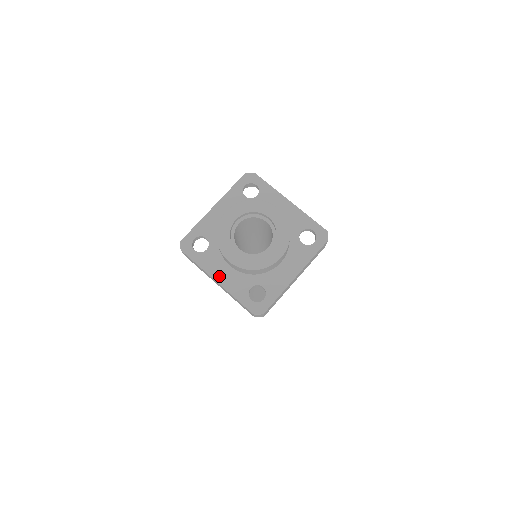
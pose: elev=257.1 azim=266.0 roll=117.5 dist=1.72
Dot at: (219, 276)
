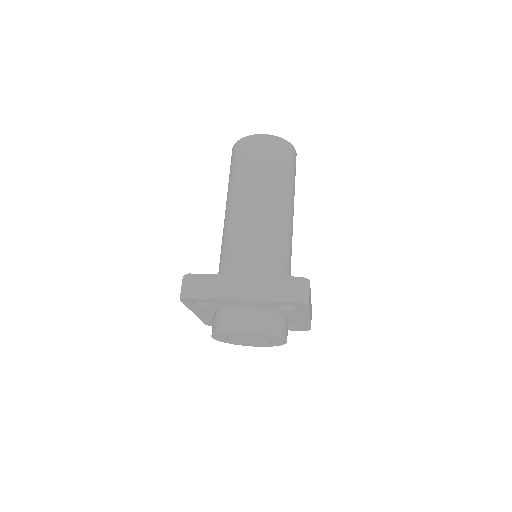
Dot at: (200, 314)
